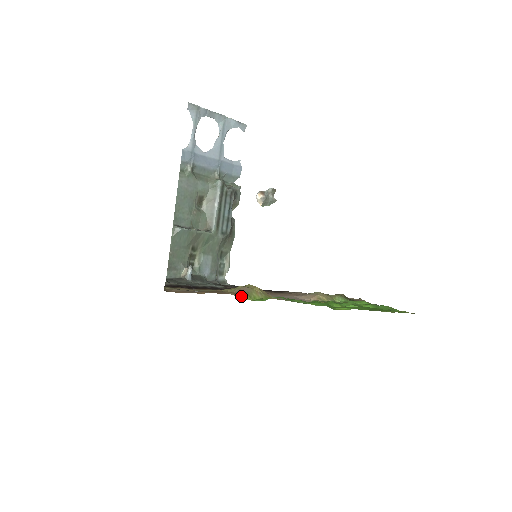
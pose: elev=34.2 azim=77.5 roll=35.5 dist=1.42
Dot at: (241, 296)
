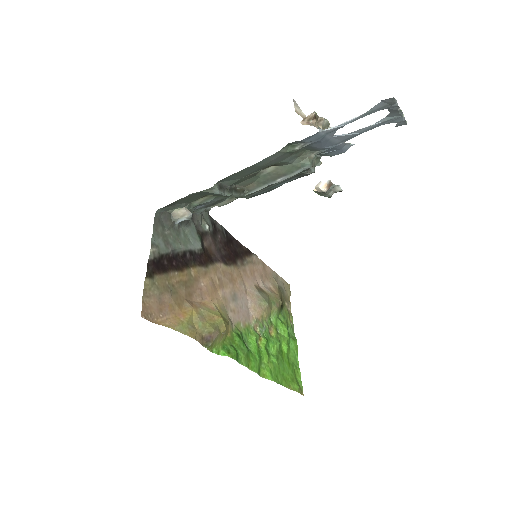
Dot at: (206, 345)
